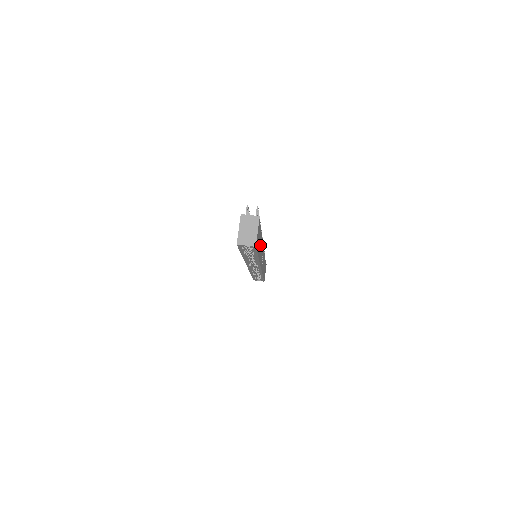
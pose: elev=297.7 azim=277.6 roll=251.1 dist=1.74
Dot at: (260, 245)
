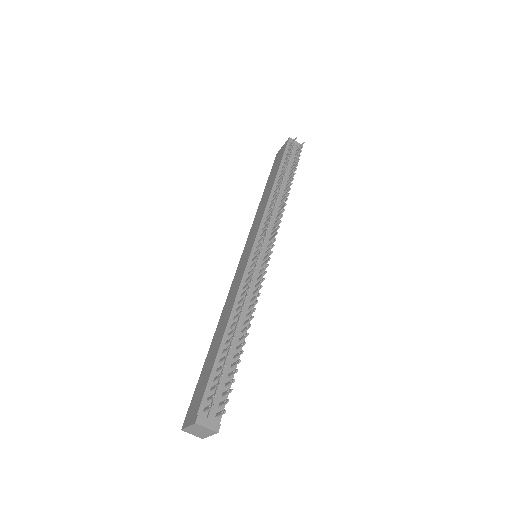
Dot at: occluded
